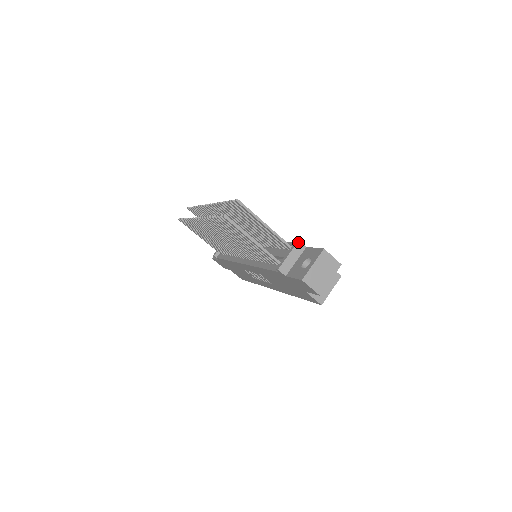
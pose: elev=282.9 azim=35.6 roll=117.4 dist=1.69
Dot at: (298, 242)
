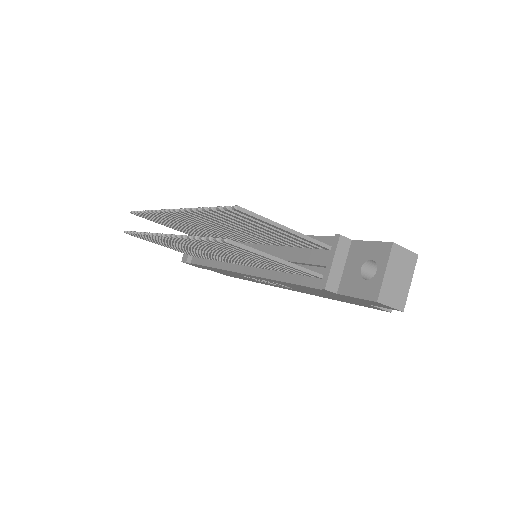
Dot at: (340, 238)
